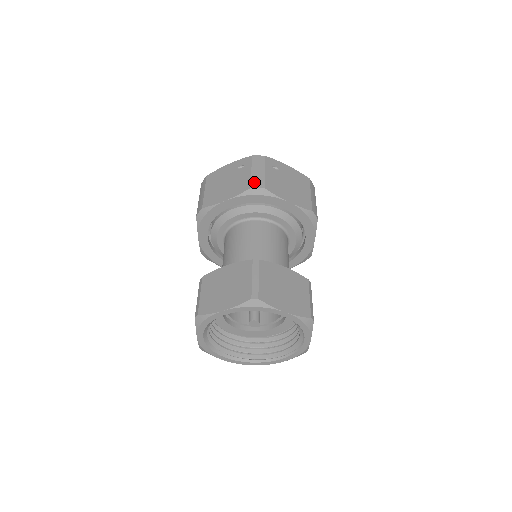
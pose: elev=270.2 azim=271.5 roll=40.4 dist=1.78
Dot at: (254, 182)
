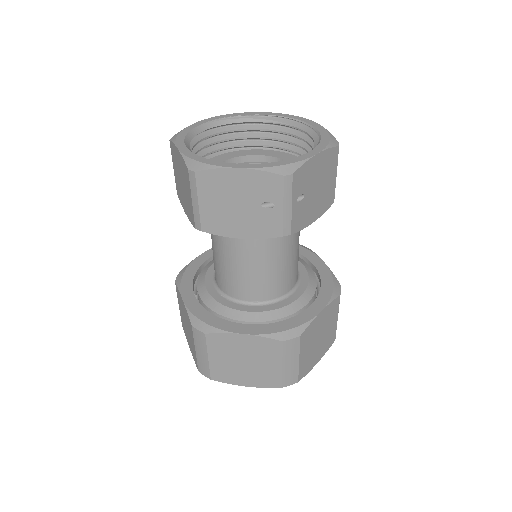
Dot at: occluded
